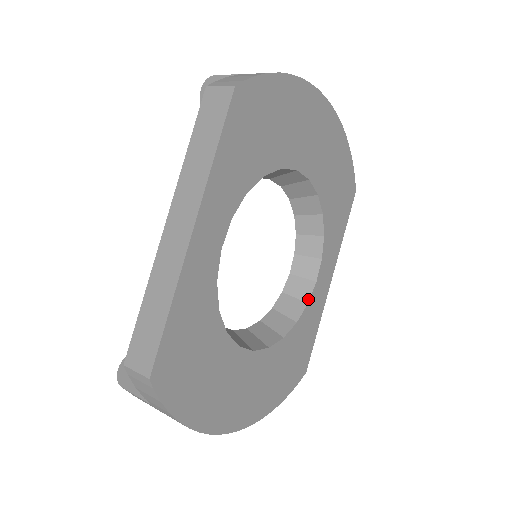
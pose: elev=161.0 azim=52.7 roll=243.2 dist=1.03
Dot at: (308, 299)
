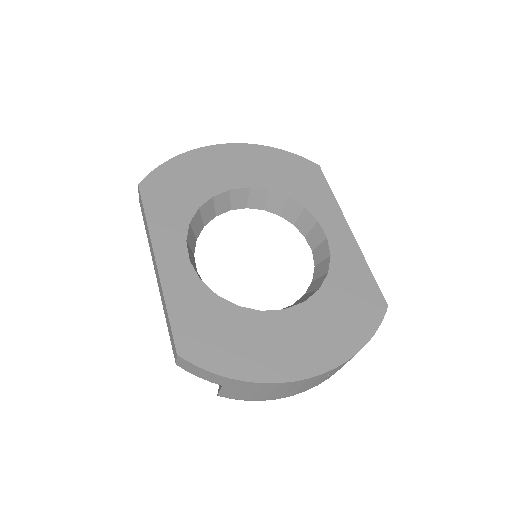
Dot at: (329, 253)
